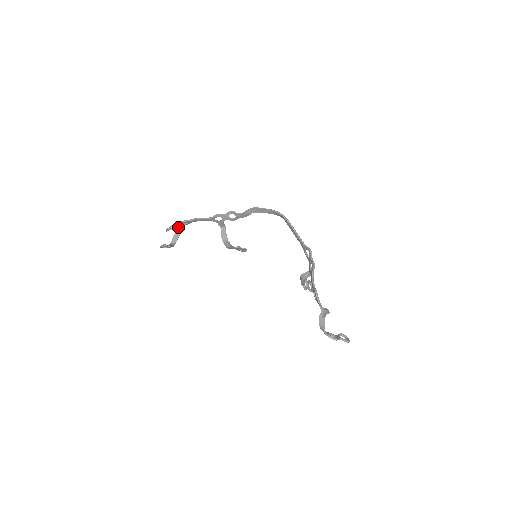
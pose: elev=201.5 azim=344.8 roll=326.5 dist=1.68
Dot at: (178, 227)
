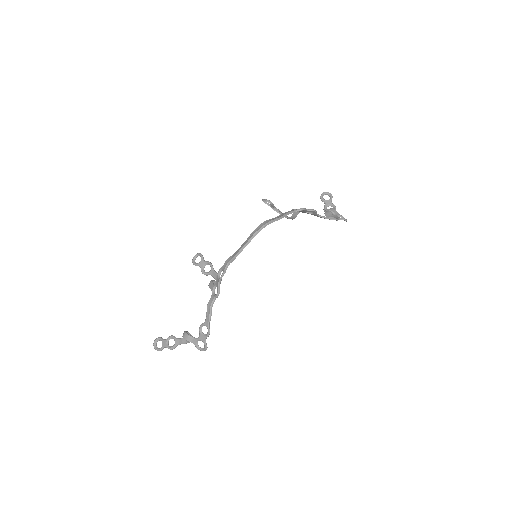
Dot at: (187, 335)
